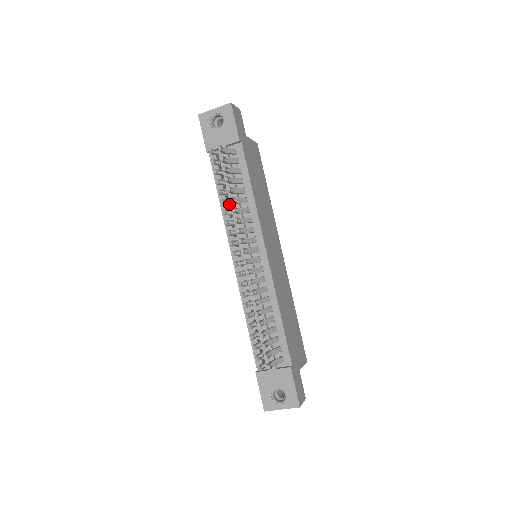
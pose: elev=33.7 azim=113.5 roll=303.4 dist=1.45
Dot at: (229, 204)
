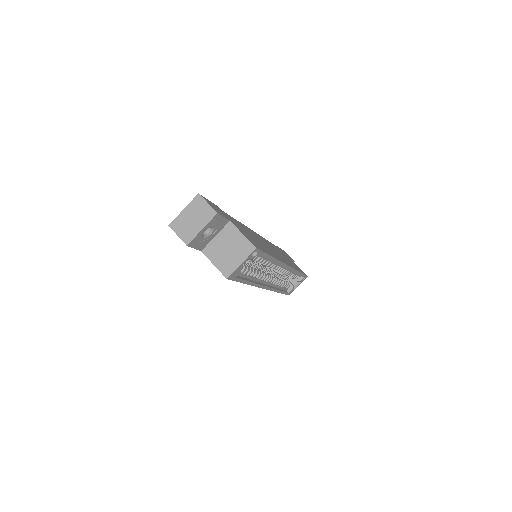
Dot at: occluded
